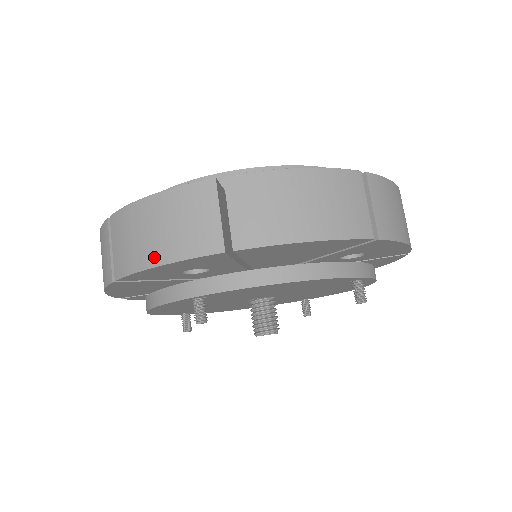
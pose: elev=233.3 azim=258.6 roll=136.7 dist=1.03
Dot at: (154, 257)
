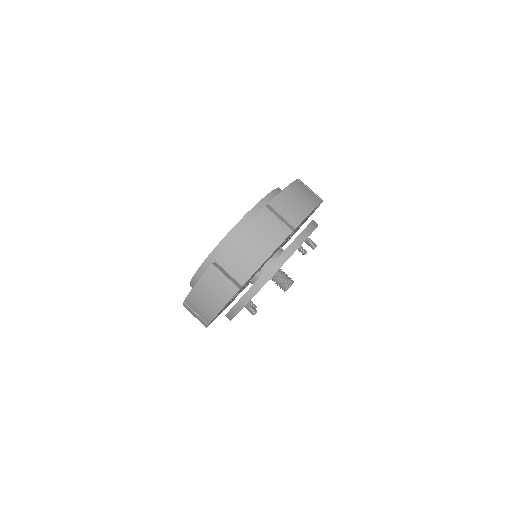
Dot at: (216, 309)
